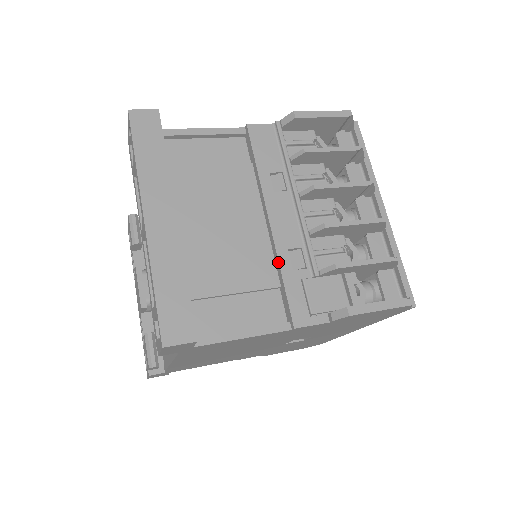
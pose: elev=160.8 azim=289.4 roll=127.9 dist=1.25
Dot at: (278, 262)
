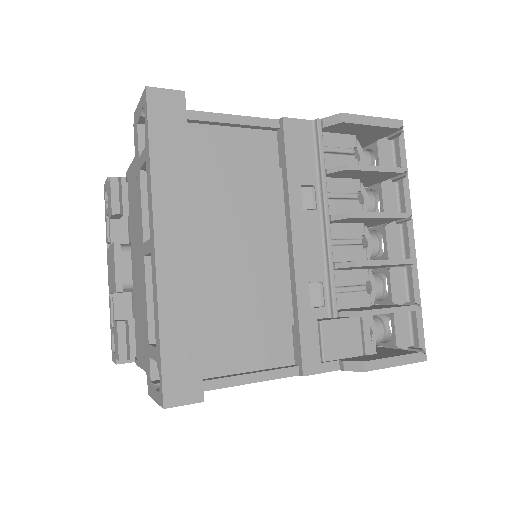
Dot at: (296, 297)
